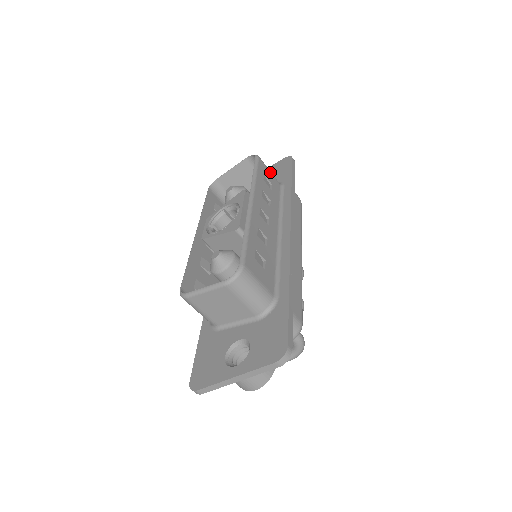
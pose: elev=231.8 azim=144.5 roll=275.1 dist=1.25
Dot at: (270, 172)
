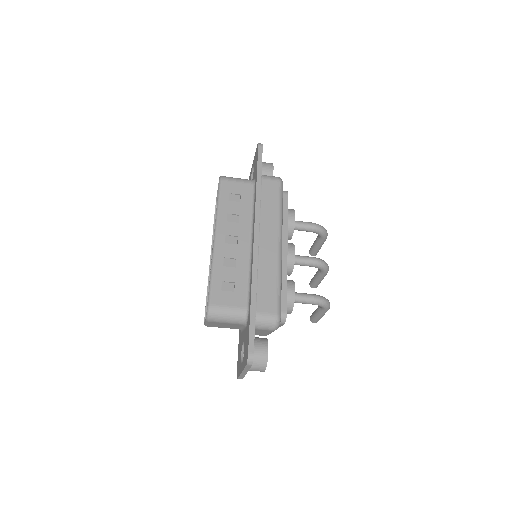
Dot at: (238, 182)
